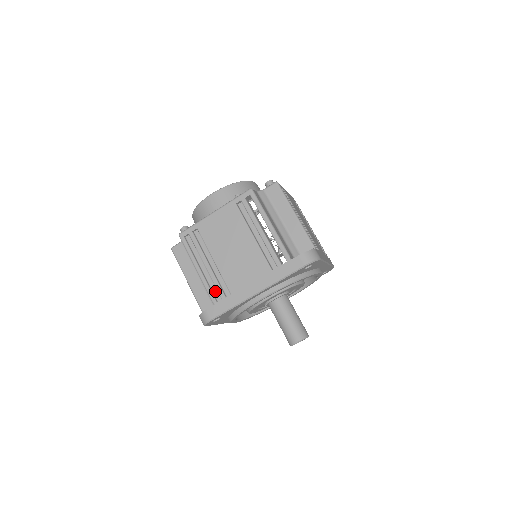
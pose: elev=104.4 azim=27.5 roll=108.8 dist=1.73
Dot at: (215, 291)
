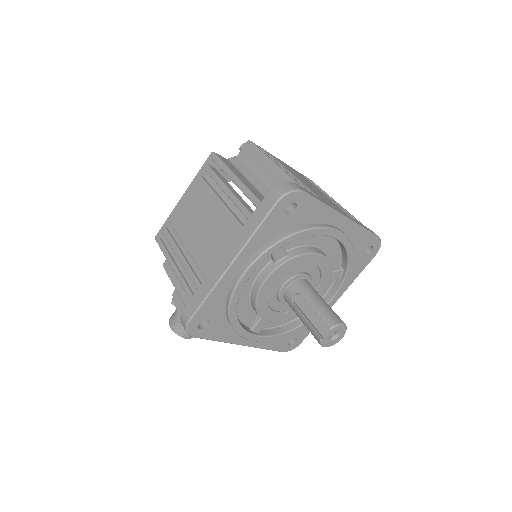
Dot at: occluded
